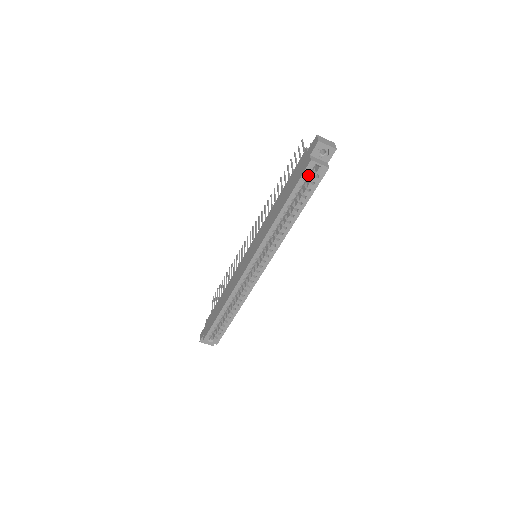
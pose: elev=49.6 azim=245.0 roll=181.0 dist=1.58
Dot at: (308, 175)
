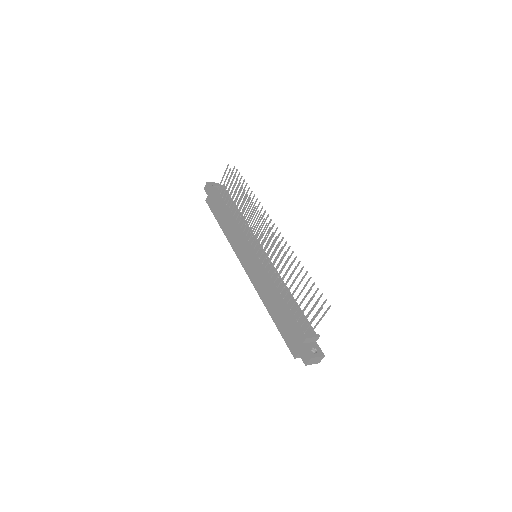
Dot at: occluded
